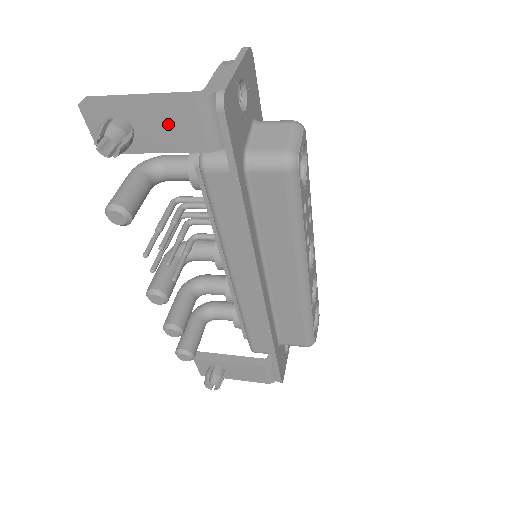
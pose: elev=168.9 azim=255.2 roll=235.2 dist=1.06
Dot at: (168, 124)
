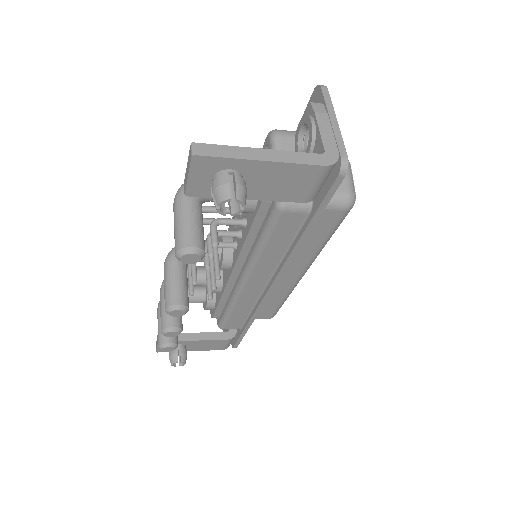
Dot at: (283, 180)
